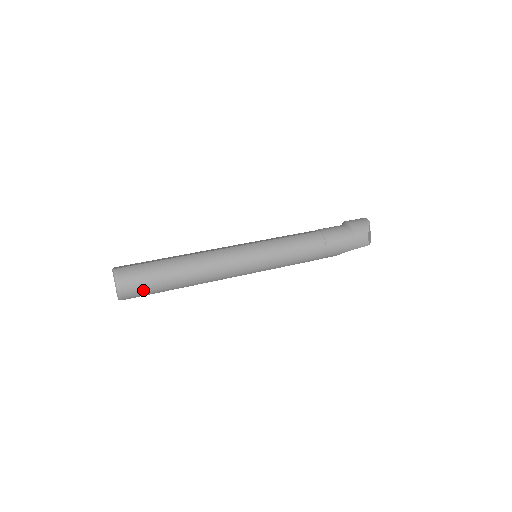
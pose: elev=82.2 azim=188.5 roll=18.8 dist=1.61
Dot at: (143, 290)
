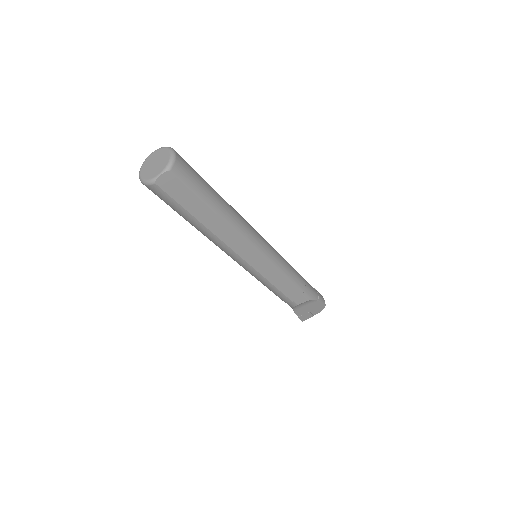
Dot at: (193, 177)
